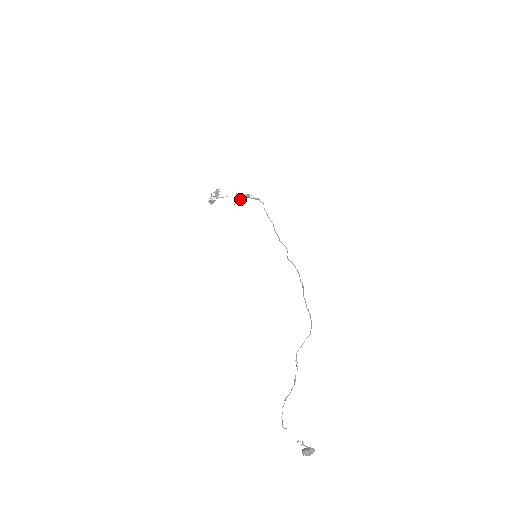
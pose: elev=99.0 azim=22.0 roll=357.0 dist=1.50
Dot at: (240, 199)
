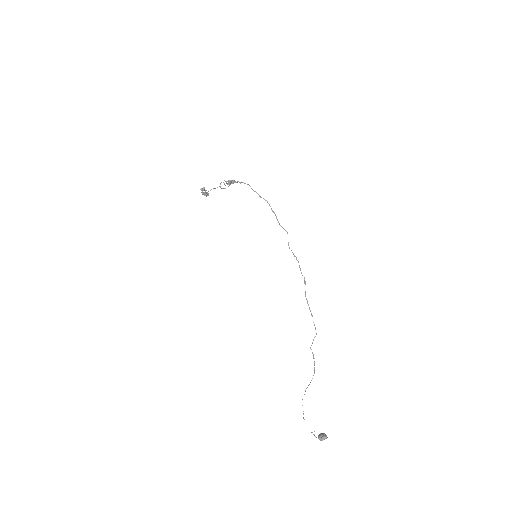
Dot at: occluded
